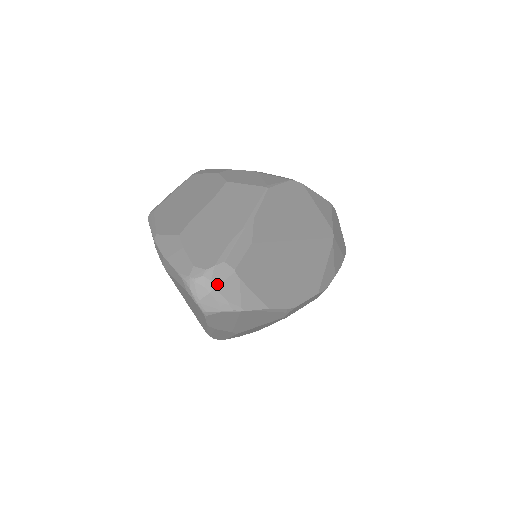
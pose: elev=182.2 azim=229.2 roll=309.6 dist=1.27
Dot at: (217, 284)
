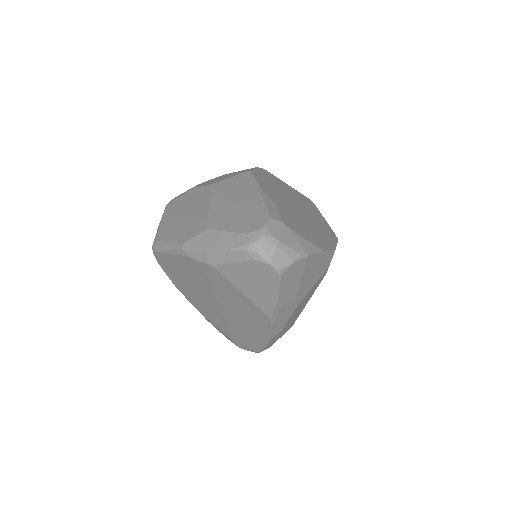
Dot at: (278, 237)
